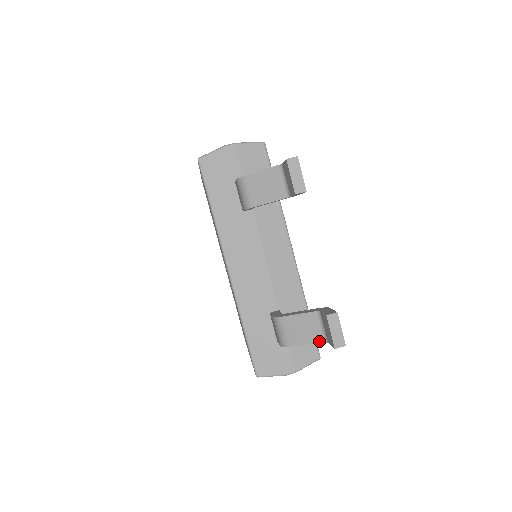
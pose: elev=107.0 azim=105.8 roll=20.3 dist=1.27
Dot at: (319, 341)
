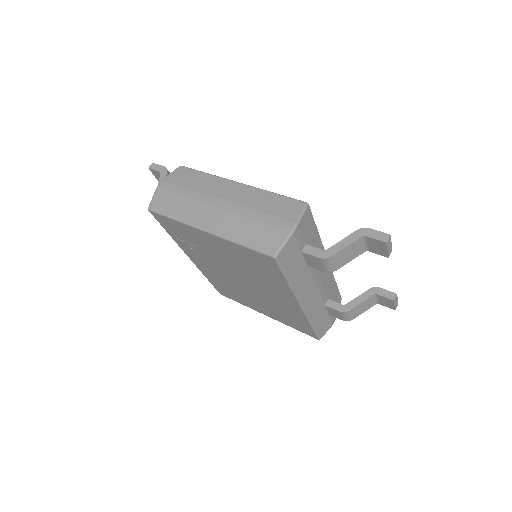
Dot at: (372, 306)
